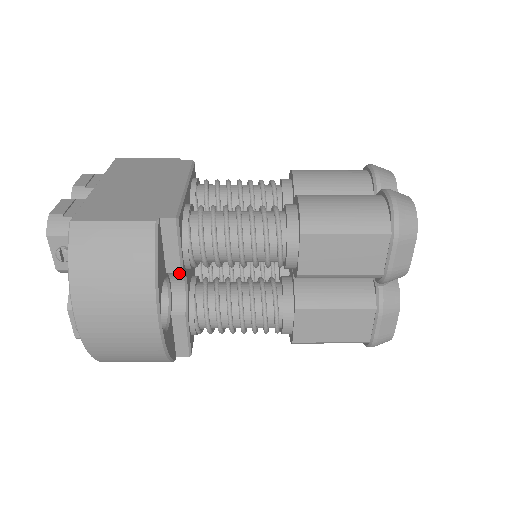
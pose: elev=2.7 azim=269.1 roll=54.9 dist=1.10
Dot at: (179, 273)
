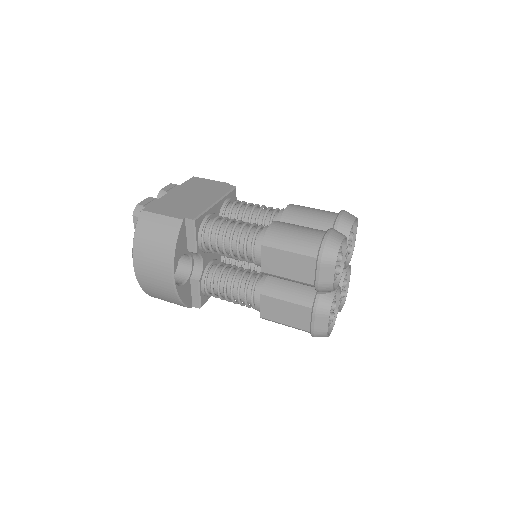
Dot at: (196, 253)
